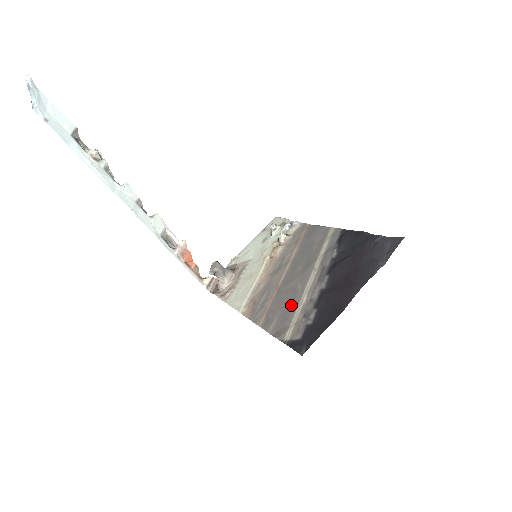
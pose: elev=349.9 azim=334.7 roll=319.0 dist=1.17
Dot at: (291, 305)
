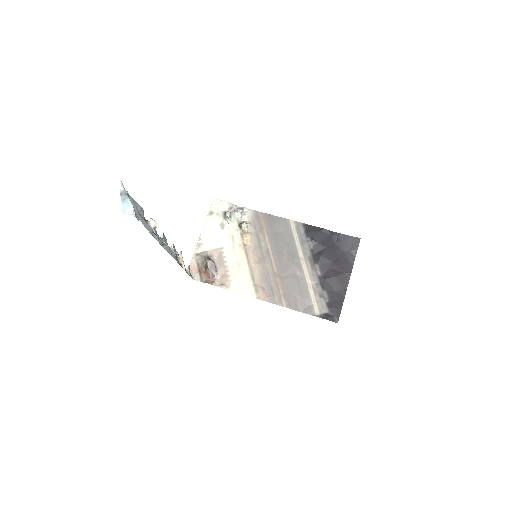
Dot at: (302, 289)
